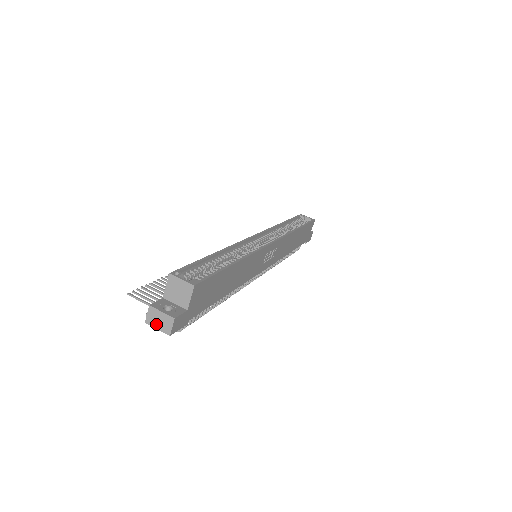
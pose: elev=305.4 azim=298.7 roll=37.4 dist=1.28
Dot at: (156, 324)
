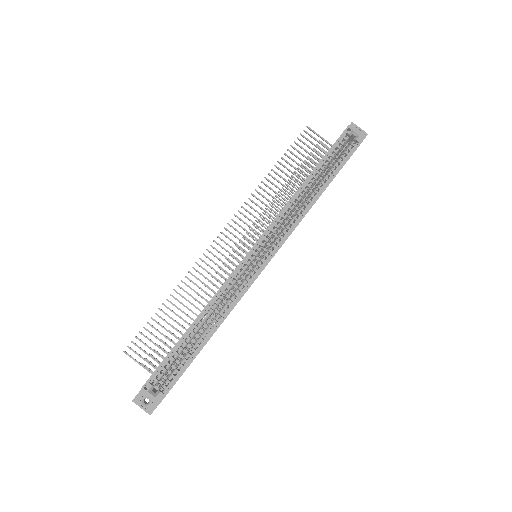
Dot at: occluded
